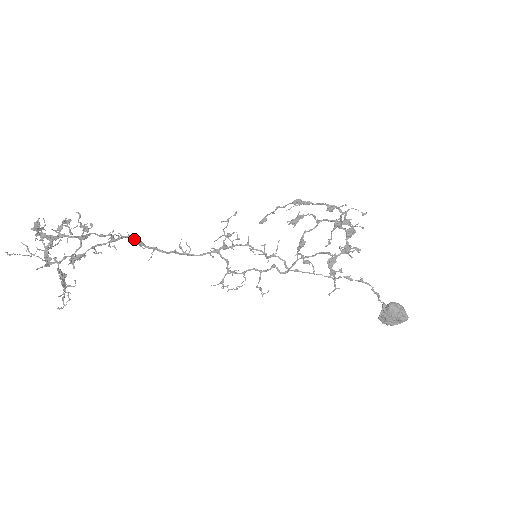
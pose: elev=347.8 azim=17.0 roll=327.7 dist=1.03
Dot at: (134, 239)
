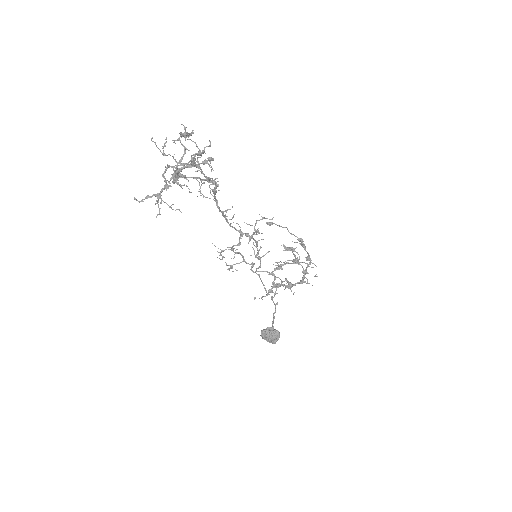
Dot at: (216, 188)
